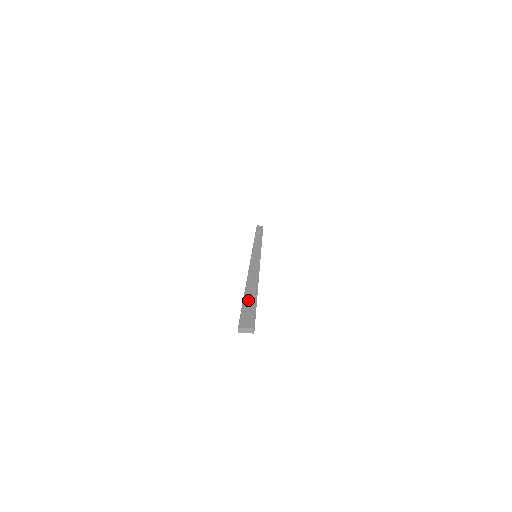
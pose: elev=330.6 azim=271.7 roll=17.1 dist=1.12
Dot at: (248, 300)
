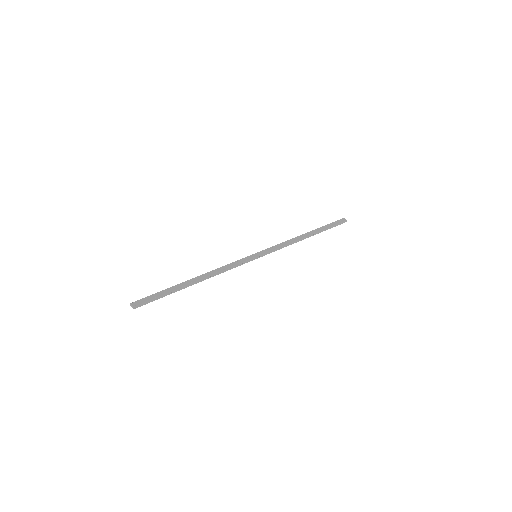
Dot at: (167, 290)
